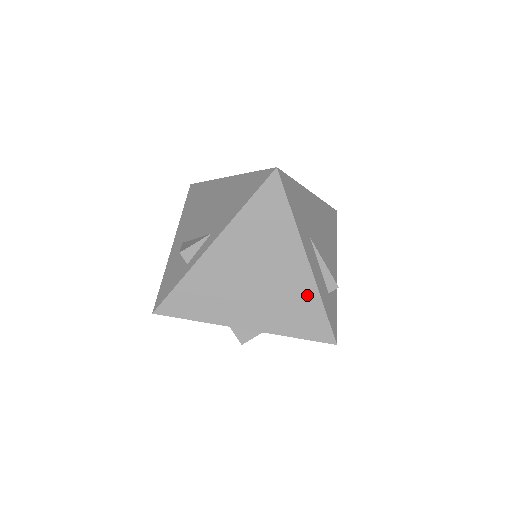
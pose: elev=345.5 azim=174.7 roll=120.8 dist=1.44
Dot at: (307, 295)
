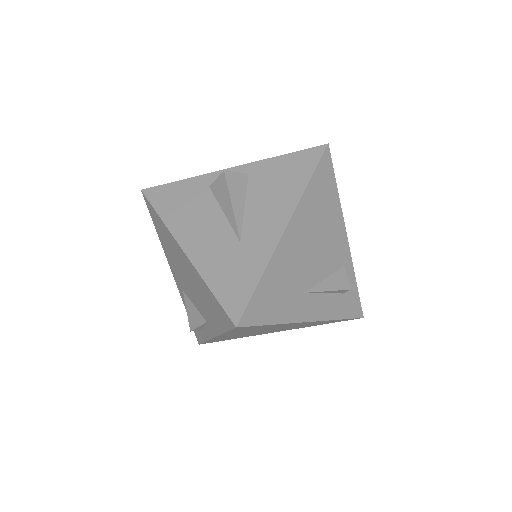
Dot at: (321, 322)
